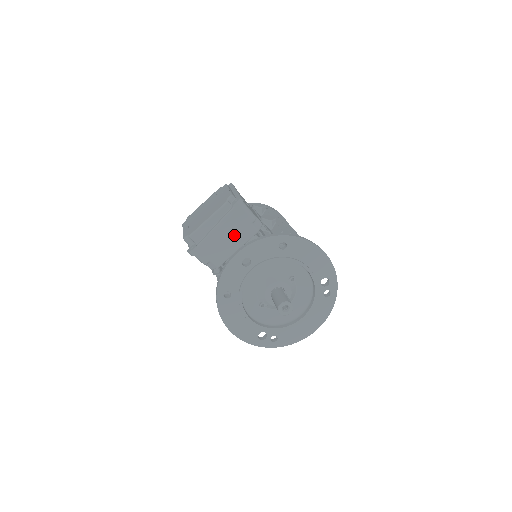
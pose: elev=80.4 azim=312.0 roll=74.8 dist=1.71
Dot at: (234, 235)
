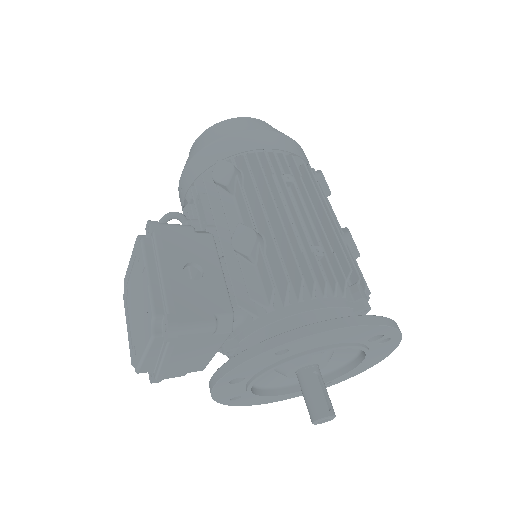
Dot at: (197, 350)
